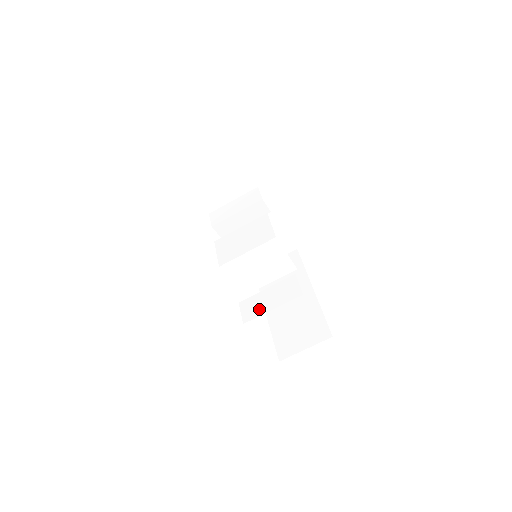
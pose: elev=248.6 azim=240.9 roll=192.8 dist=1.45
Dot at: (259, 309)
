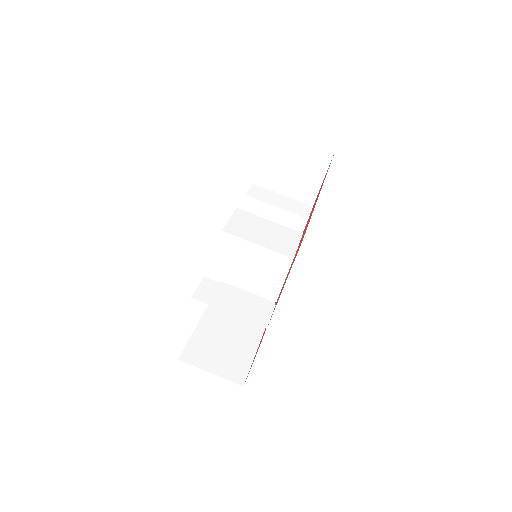
Dot at: (217, 300)
